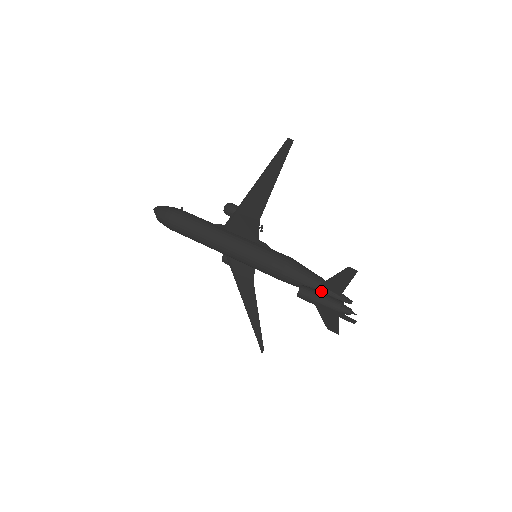
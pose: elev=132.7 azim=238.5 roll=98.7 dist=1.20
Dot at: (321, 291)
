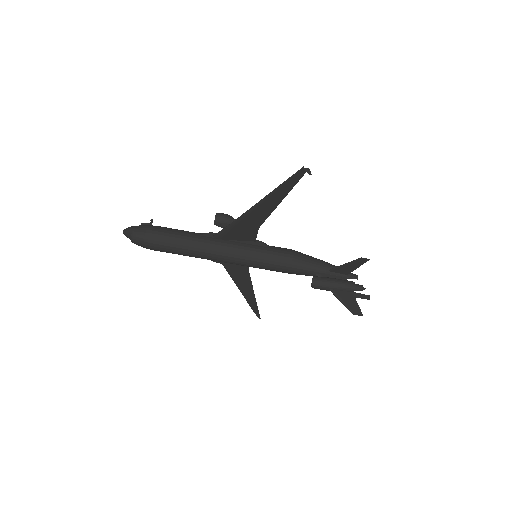
Dot at: (330, 276)
